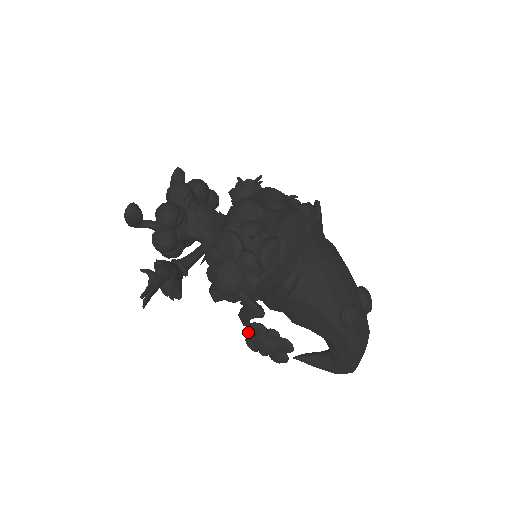
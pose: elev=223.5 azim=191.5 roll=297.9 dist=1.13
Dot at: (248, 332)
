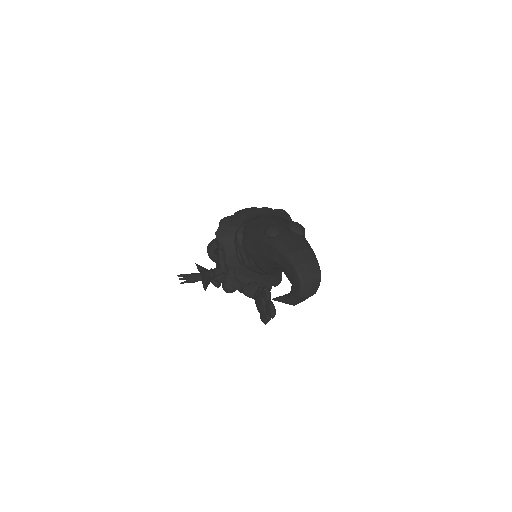
Dot at: occluded
